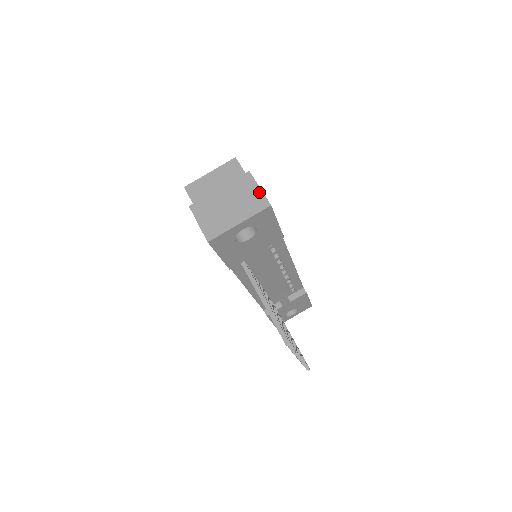
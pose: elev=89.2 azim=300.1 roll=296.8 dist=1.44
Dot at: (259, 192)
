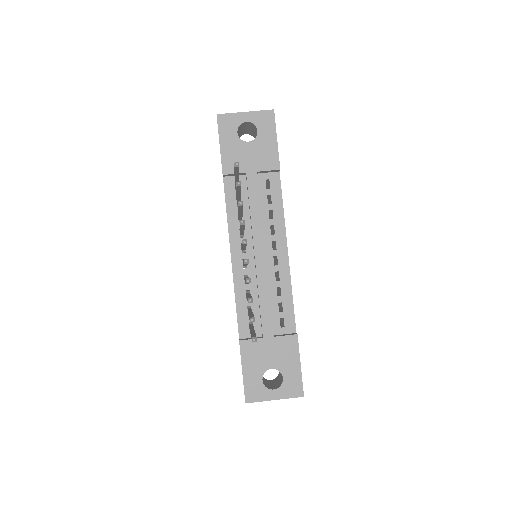
Dot at: occluded
